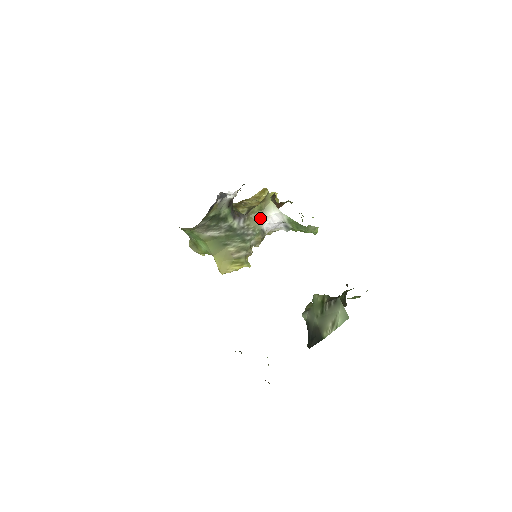
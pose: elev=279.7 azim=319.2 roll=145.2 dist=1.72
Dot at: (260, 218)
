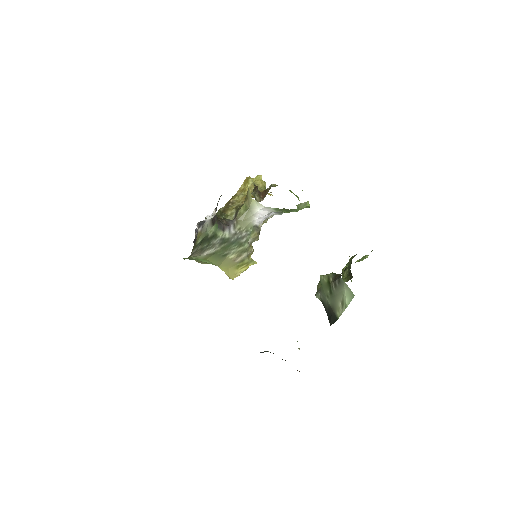
Dot at: (248, 217)
